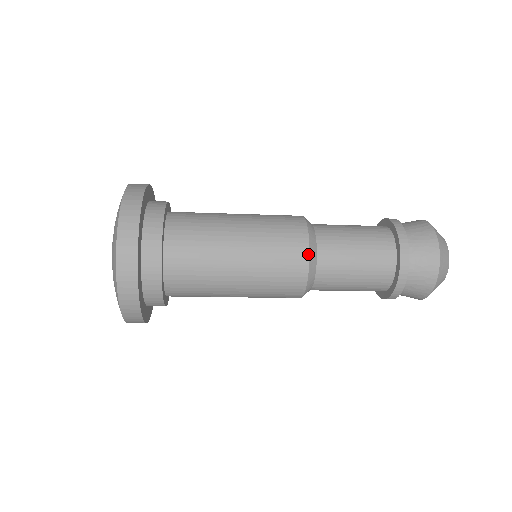
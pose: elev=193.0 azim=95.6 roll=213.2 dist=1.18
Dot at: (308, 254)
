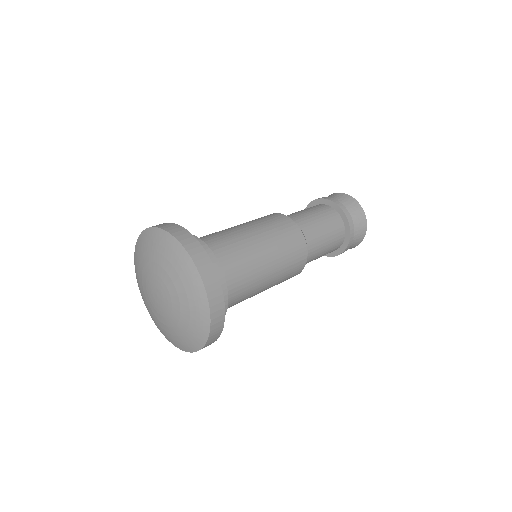
Dot at: (307, 255)
